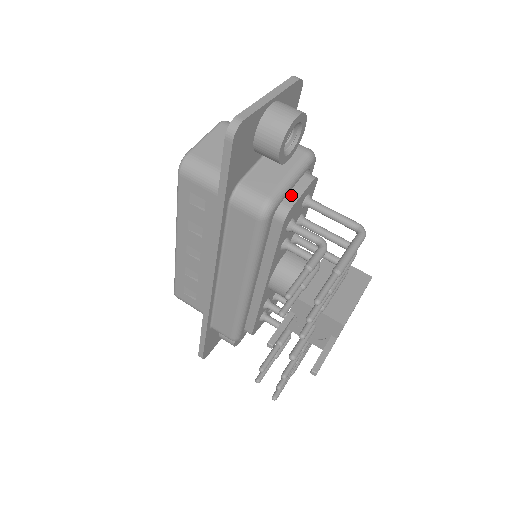
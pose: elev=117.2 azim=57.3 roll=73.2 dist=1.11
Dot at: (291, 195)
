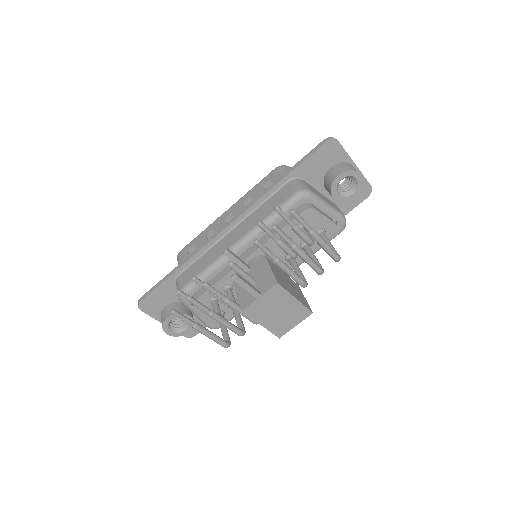
Dot at: (320, 211)
